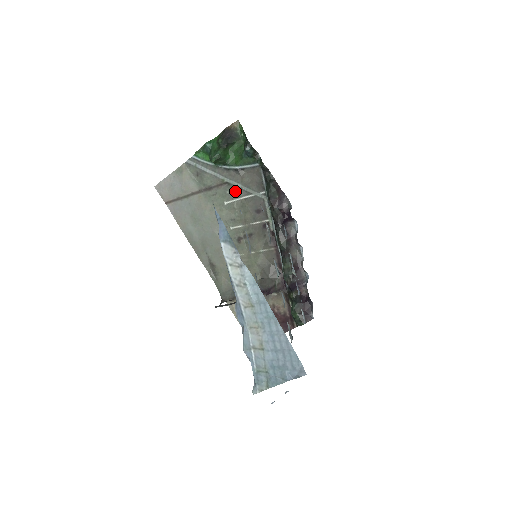
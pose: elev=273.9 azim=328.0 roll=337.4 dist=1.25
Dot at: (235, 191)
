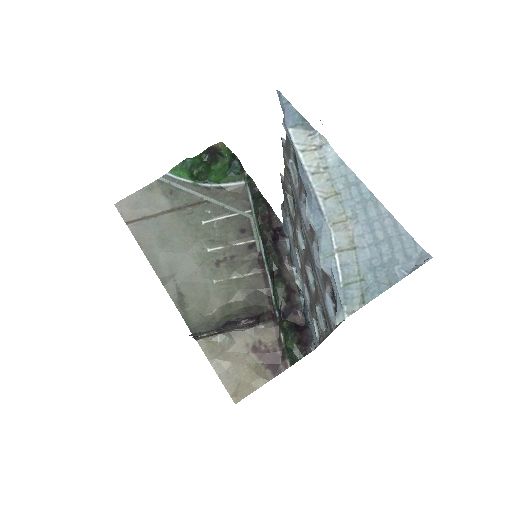
Dot at: (216, 210)
